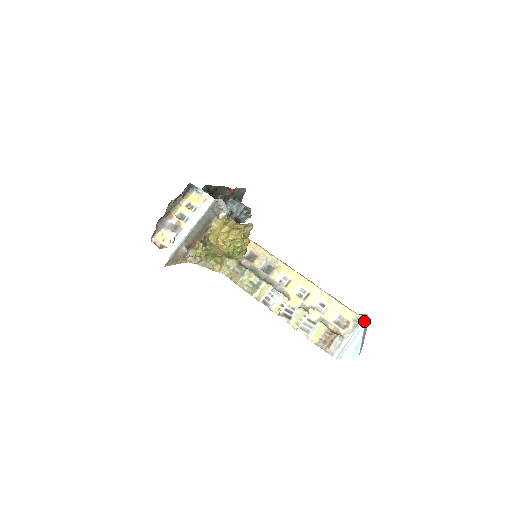
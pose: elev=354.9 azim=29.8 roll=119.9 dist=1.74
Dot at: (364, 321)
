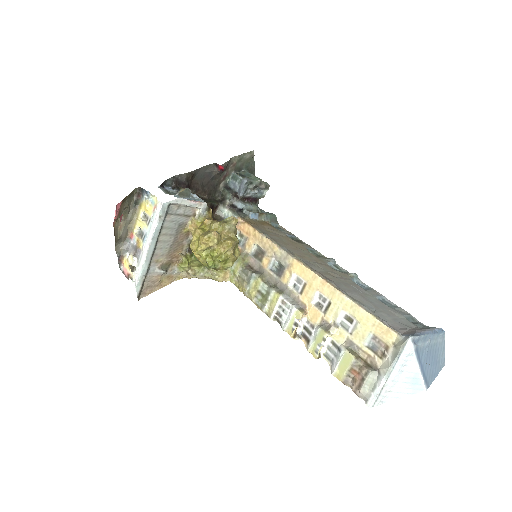
Dot at: (408, 347)
